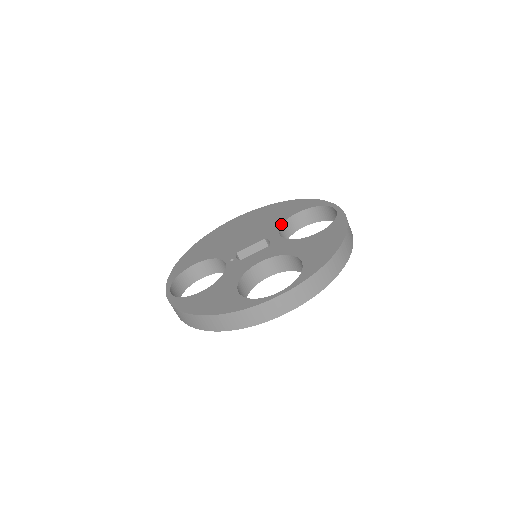
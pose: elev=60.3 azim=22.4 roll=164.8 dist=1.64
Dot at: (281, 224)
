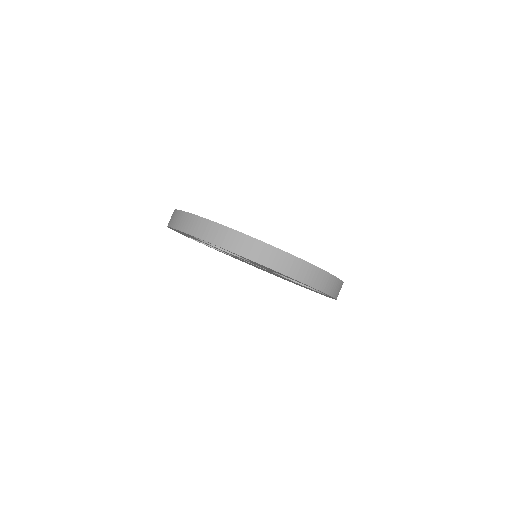
Dot at: occluded
